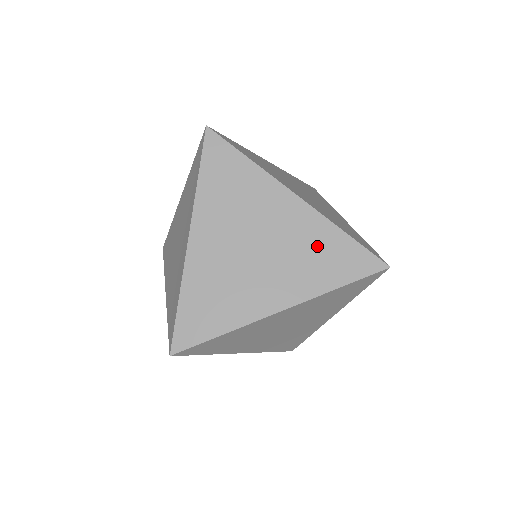
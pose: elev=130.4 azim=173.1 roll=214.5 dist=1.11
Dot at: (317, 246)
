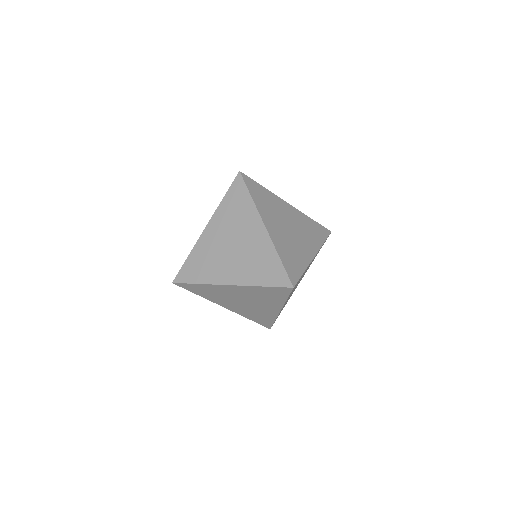
Dot at: occluded
